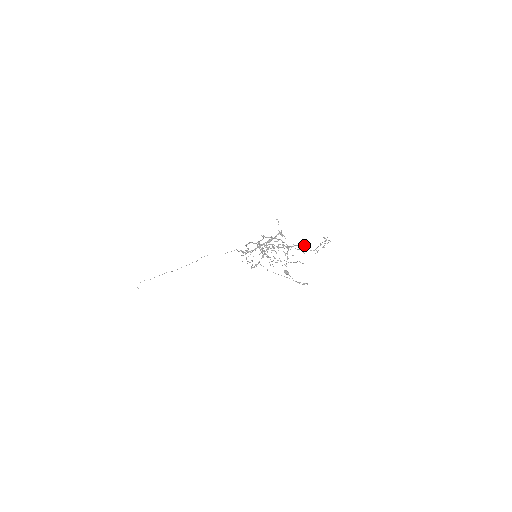
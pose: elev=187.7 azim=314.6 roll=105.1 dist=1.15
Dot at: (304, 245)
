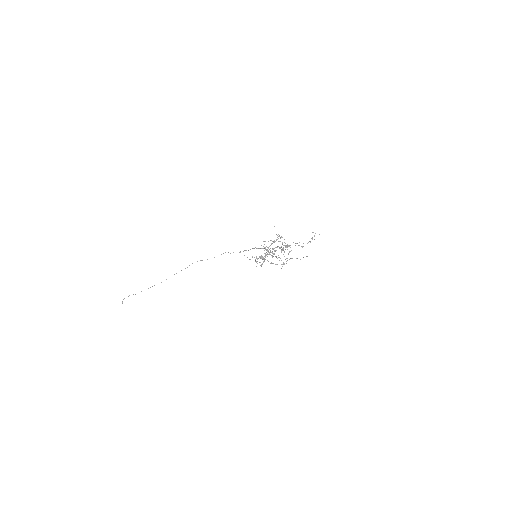
Dot at: occluded
